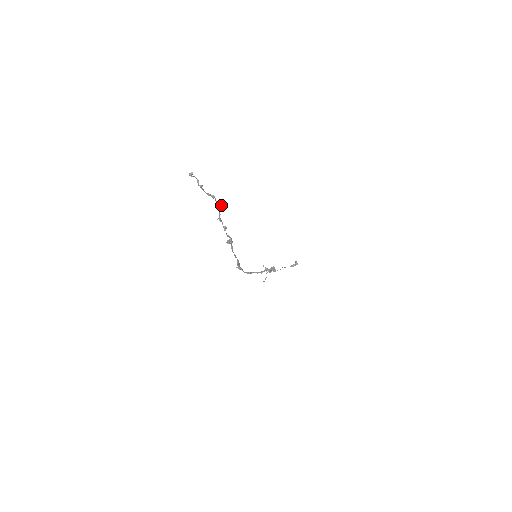
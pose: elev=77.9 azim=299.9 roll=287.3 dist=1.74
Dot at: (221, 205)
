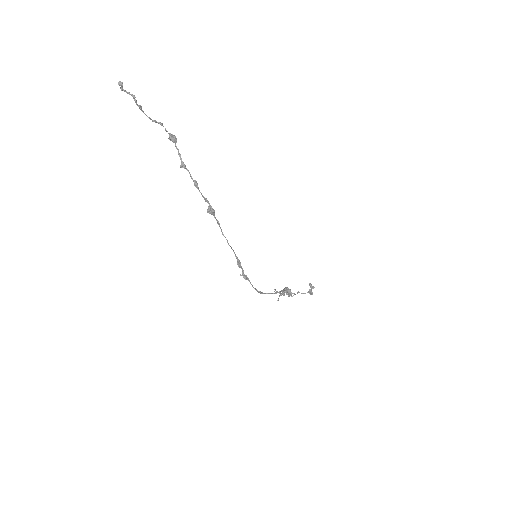
Dot at: (175, 137)
